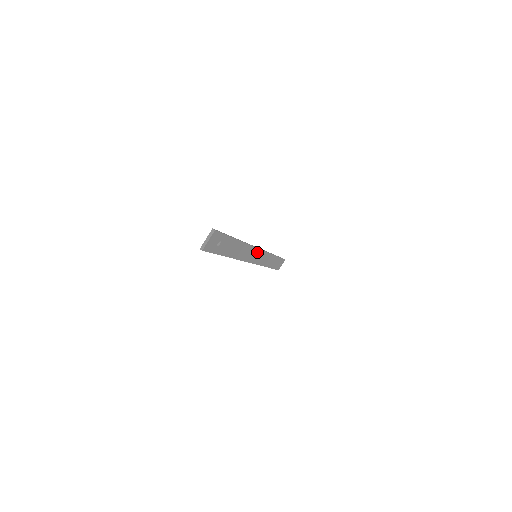
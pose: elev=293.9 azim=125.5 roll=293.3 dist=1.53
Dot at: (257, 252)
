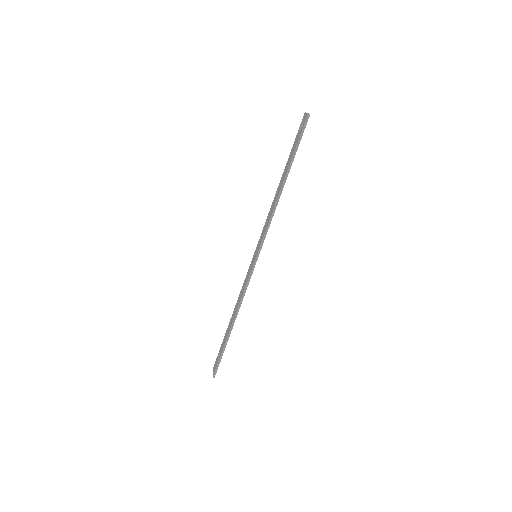
Dot at: (254, 264)
